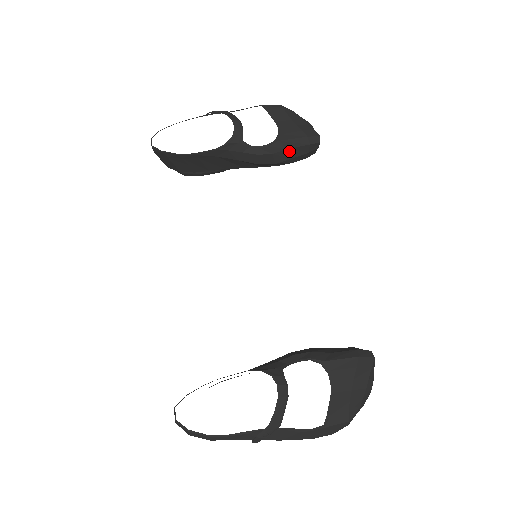
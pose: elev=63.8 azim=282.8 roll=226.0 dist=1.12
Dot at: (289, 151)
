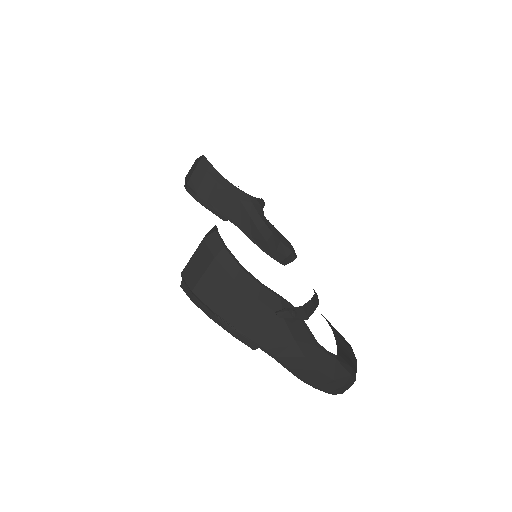
Dot at: (279, 243)
